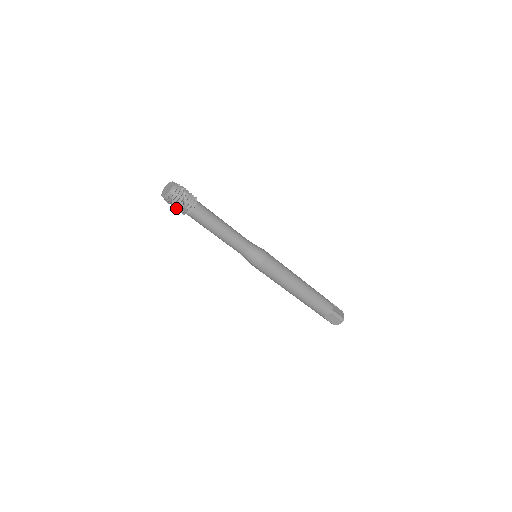
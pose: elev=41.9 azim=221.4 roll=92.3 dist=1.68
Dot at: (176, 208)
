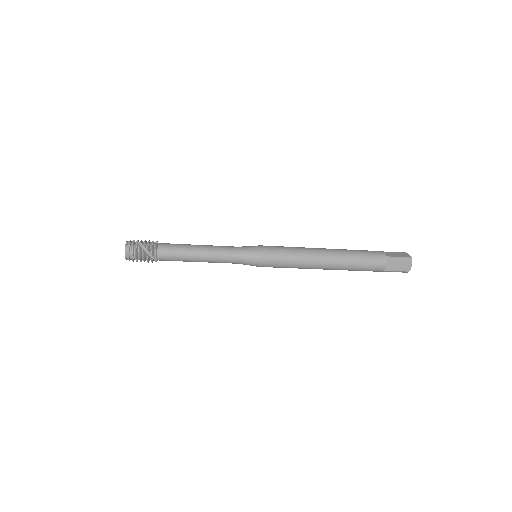
Dot at: (143, 260)
